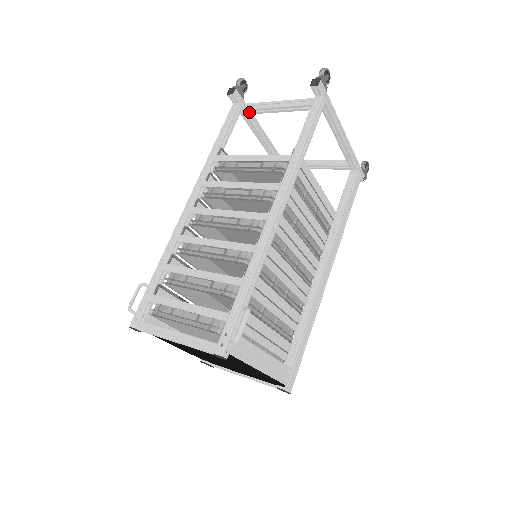
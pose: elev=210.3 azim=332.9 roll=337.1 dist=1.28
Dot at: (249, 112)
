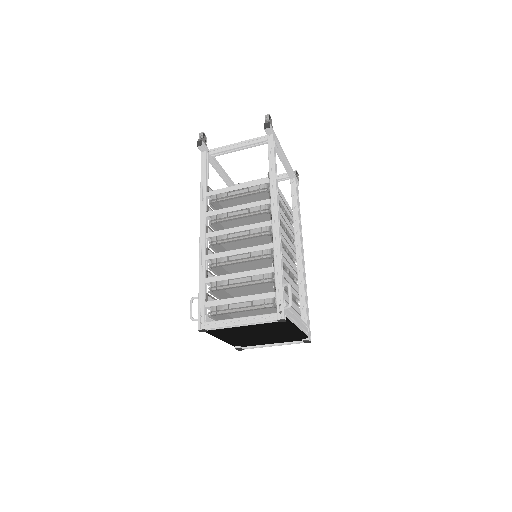
Dot at: (214, 155)
